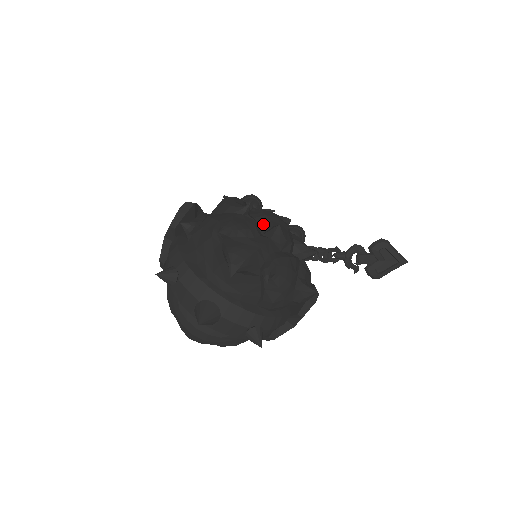
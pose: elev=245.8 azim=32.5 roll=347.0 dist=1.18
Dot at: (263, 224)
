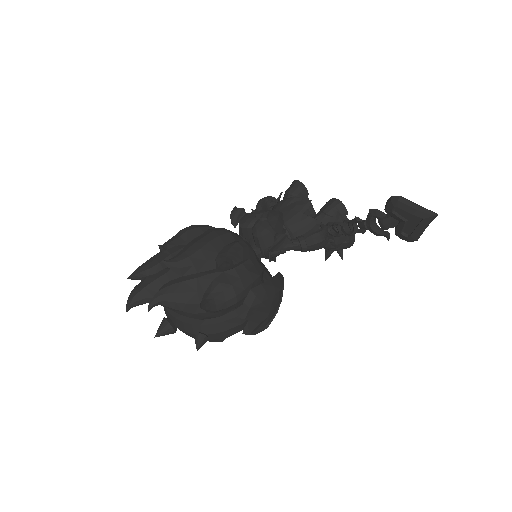
Dot at: occluded
